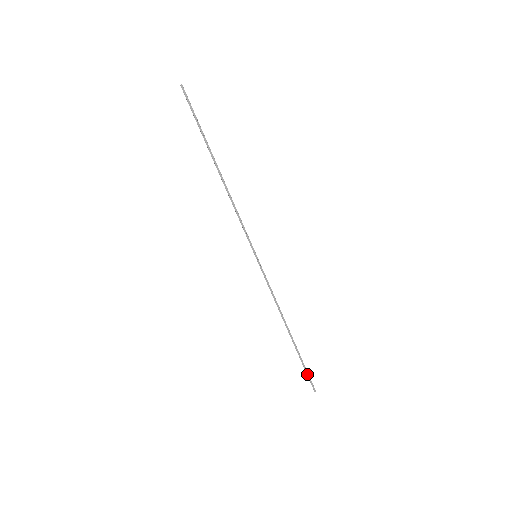
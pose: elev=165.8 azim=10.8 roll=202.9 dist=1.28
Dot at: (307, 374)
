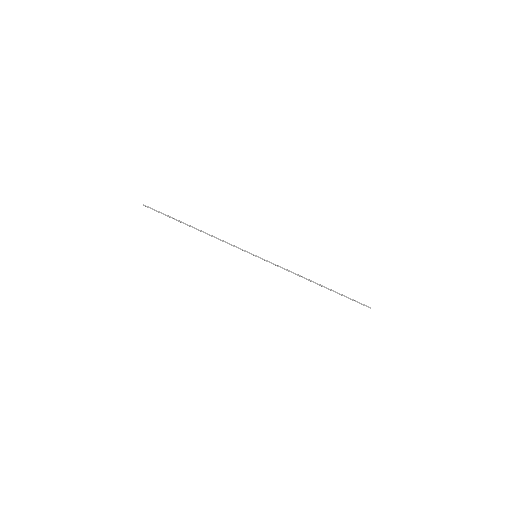
Dot at: occluded
